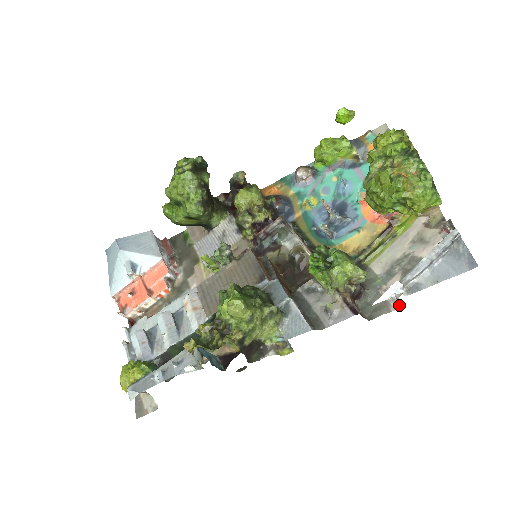
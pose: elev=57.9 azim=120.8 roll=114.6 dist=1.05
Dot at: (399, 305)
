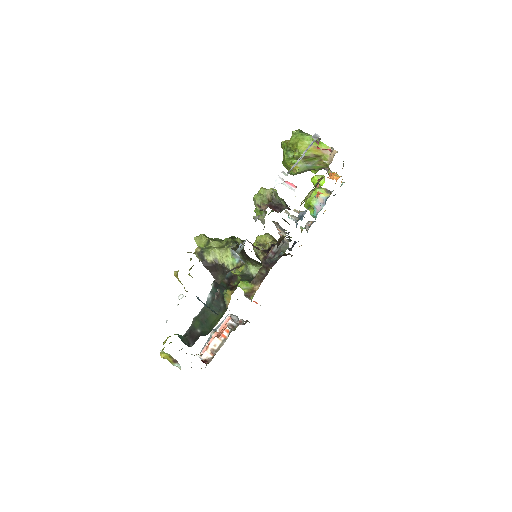
Dot at: occluded
